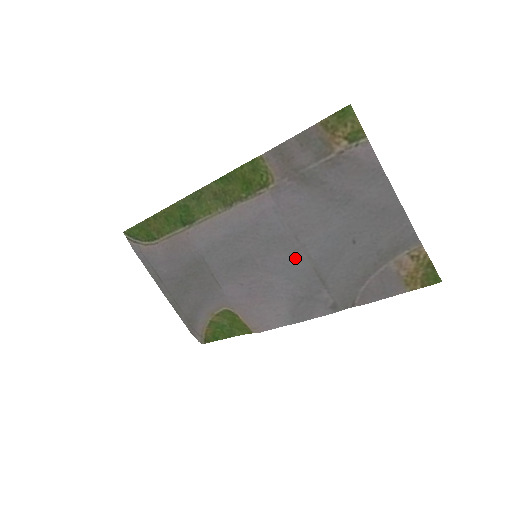
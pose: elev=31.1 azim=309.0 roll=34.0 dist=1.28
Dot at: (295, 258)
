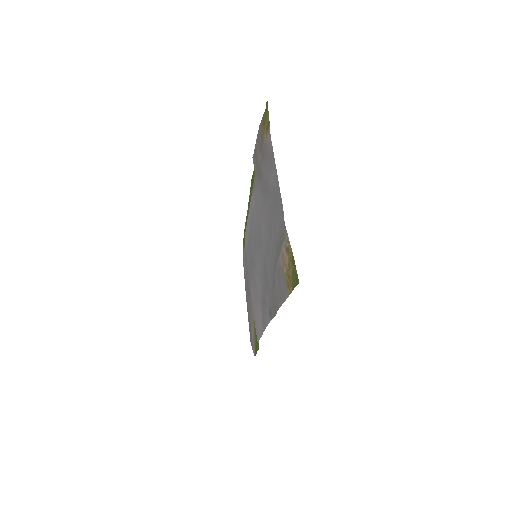
Dot at: (261, 255)
